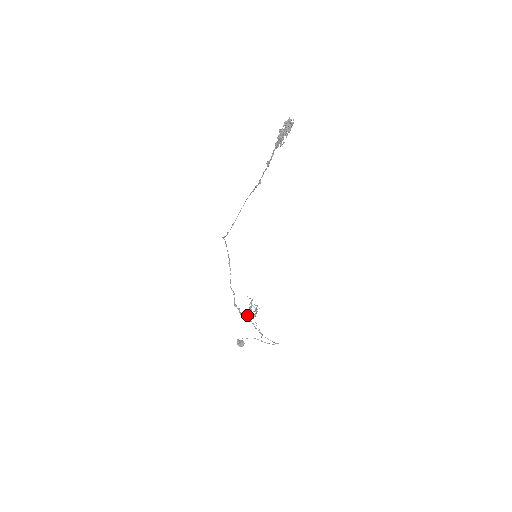
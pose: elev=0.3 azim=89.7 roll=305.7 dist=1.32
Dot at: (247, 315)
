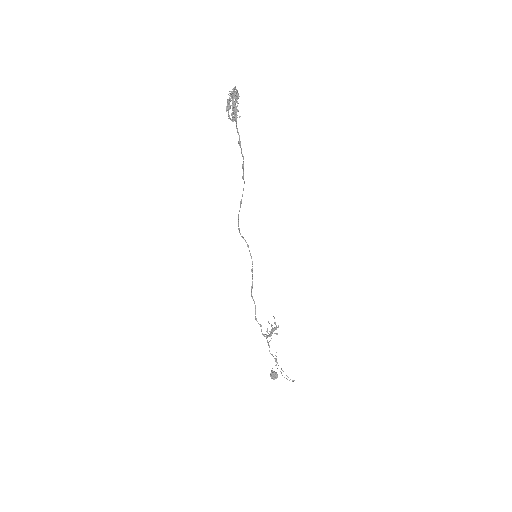
Dot at: (267, 335)
